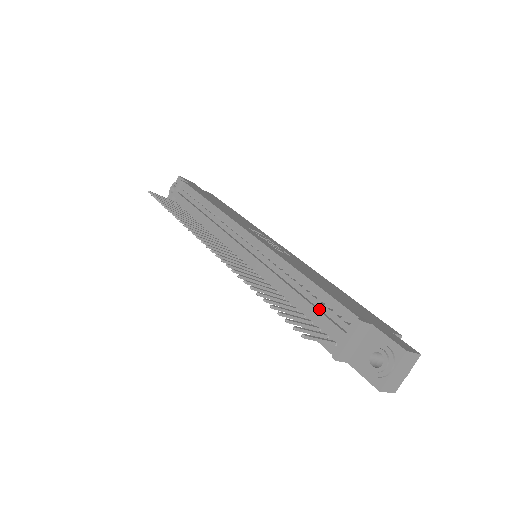
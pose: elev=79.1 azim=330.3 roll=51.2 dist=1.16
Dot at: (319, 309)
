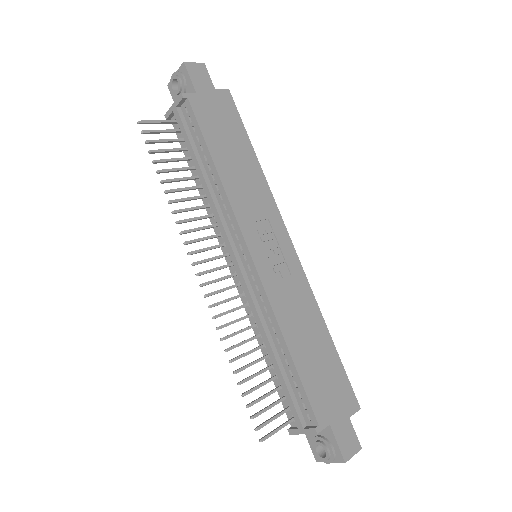
Dot at: (291, 387)
